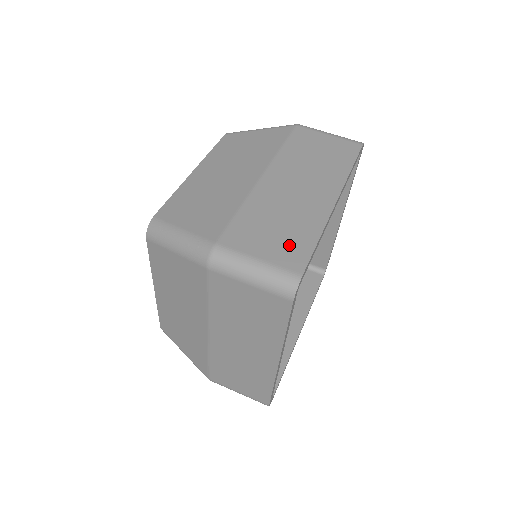
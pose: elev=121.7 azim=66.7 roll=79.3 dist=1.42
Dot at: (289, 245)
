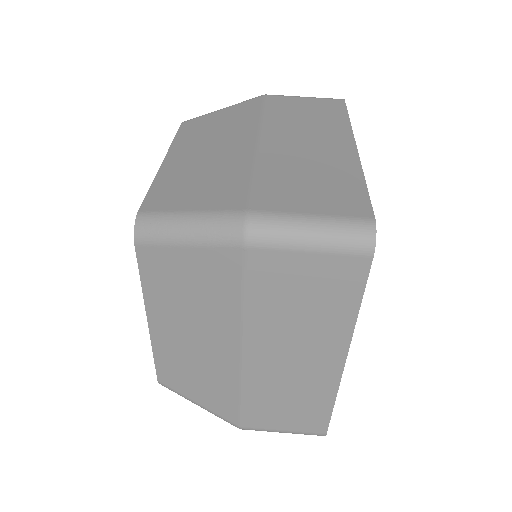
Dot at: (337, 194)
